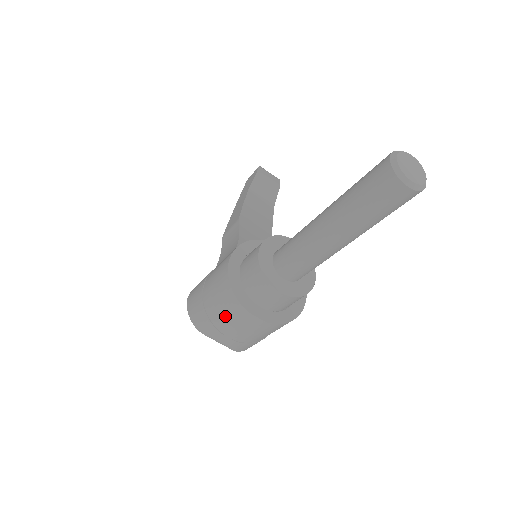
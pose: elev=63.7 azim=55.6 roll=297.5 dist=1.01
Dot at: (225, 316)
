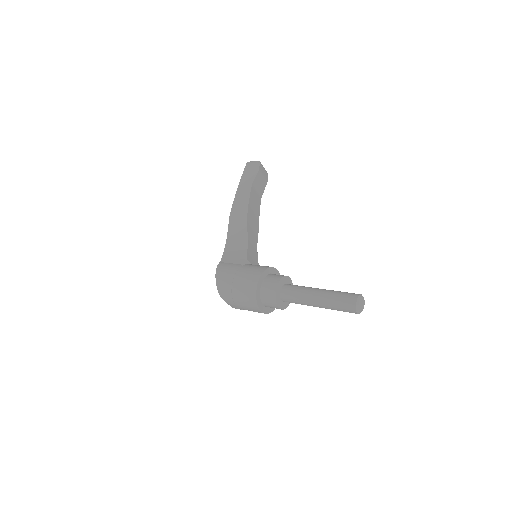
Dot at: (244, 303)
